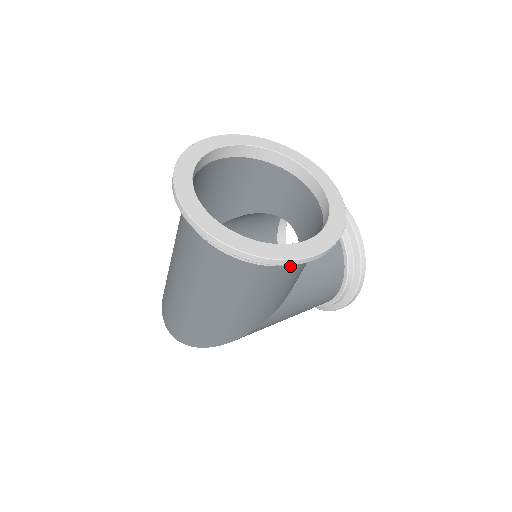
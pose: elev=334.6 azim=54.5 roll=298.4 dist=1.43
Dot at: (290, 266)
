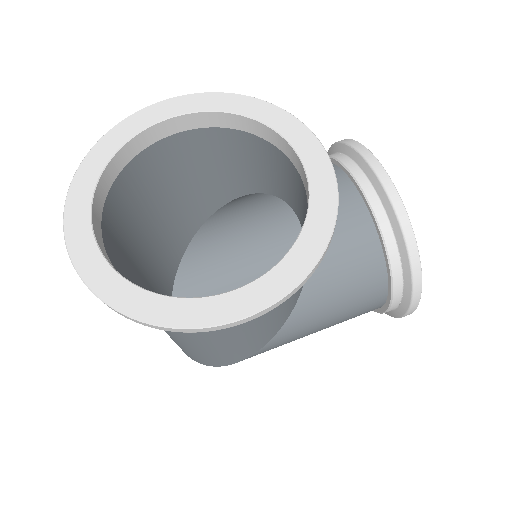
Dot at: occluded
